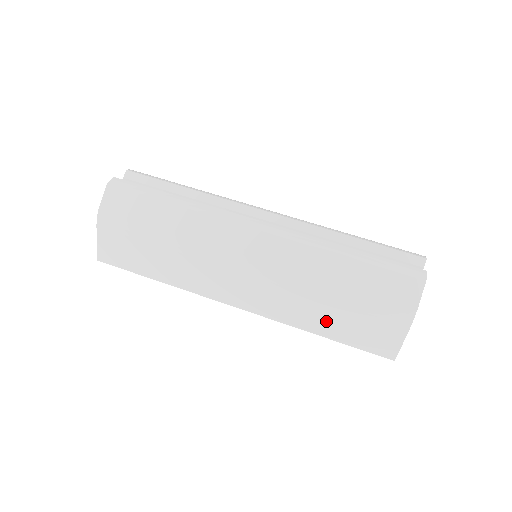
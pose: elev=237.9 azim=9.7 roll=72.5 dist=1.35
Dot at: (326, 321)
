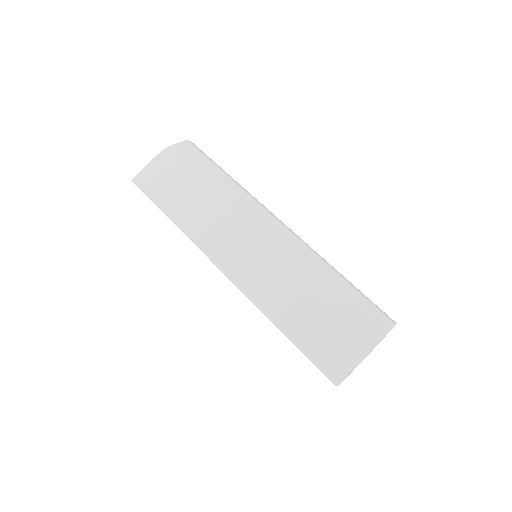
Dot at: (295, 316)
